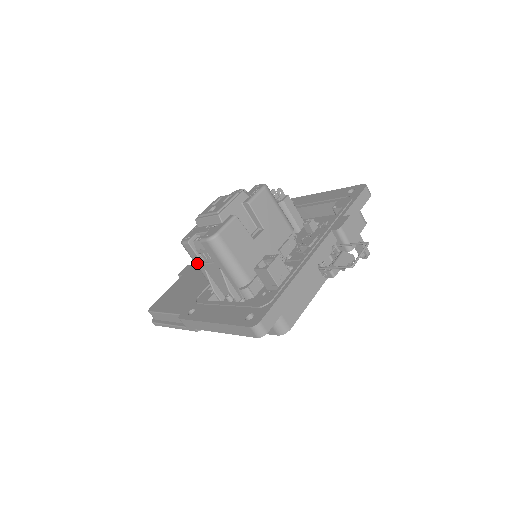
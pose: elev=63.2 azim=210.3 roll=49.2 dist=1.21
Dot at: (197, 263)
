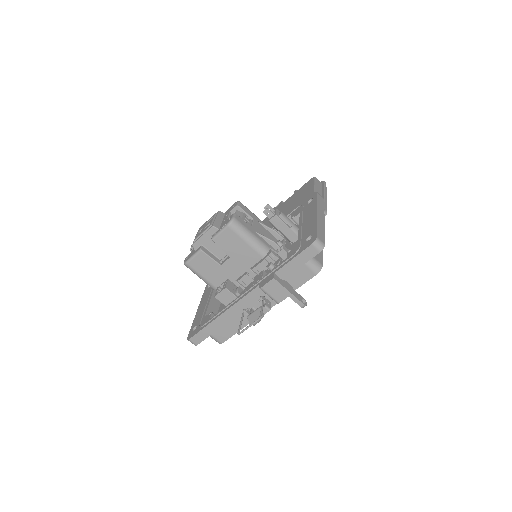
Dot at: occluded
